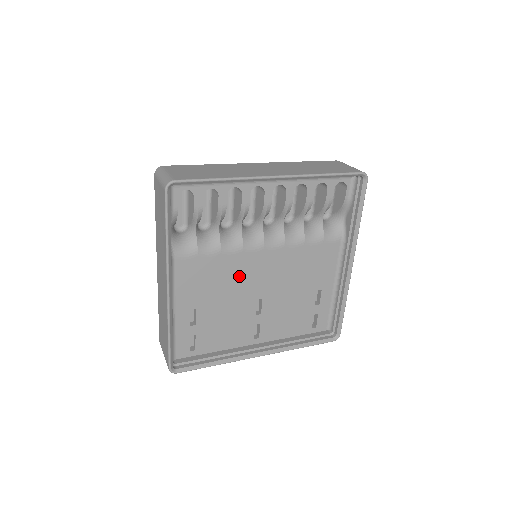
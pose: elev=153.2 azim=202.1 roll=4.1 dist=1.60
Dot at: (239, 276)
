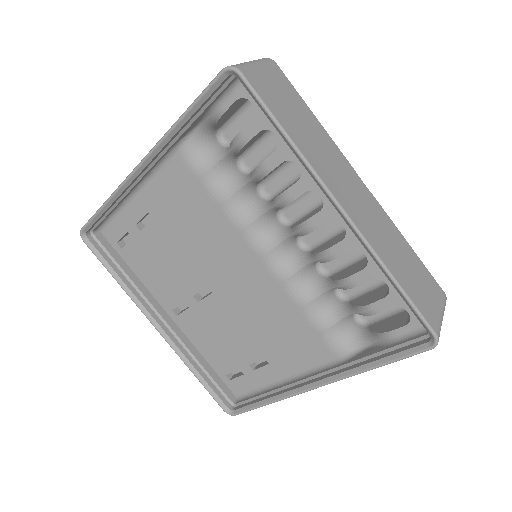
Dot at: (214, 247)
